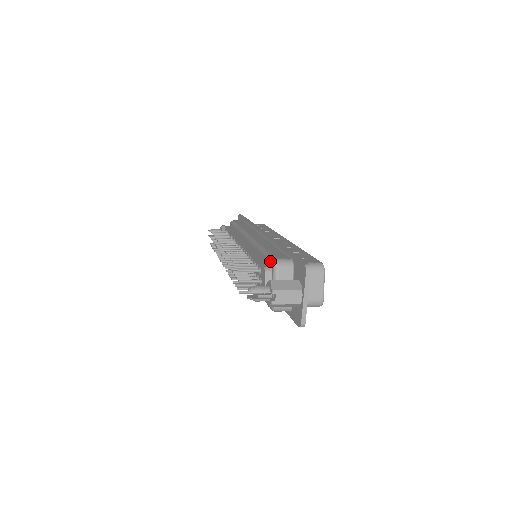
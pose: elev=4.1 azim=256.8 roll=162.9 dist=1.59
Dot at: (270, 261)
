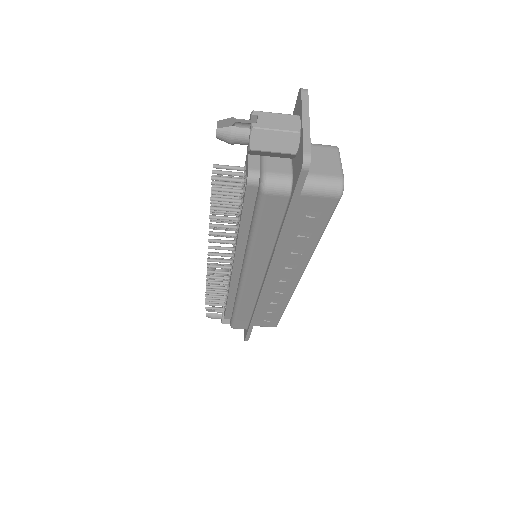
Dot at: occluded
